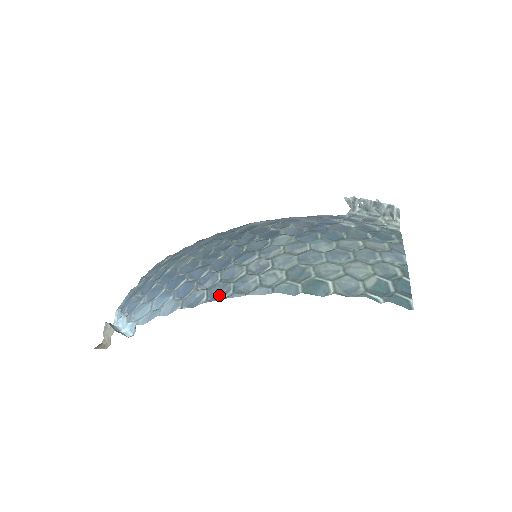
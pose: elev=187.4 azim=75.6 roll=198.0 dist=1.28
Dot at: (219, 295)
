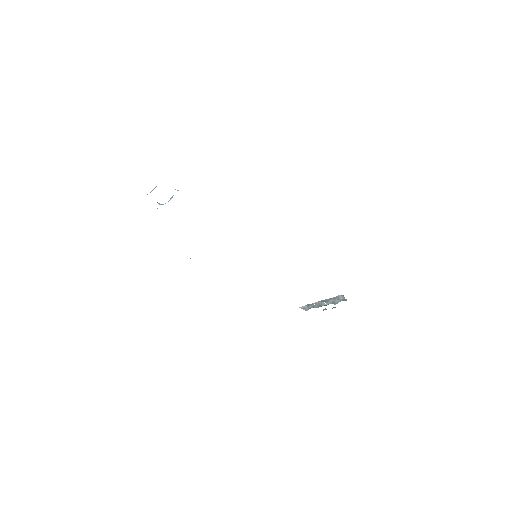
Dot at: occluded
